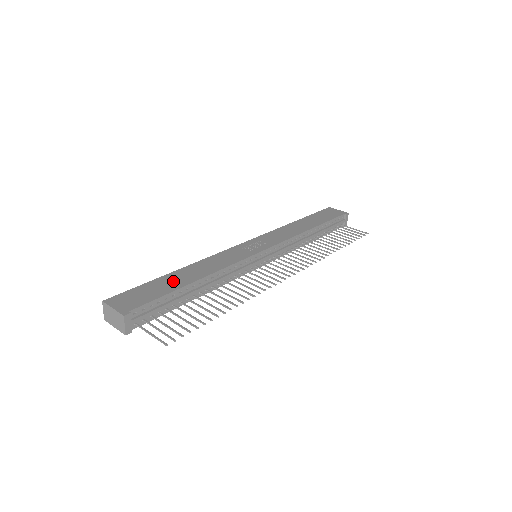
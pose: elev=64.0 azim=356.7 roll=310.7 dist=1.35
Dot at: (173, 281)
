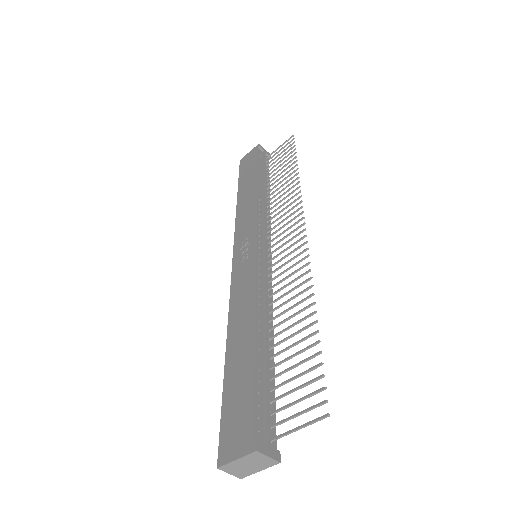
Dot at: (239, 363)
